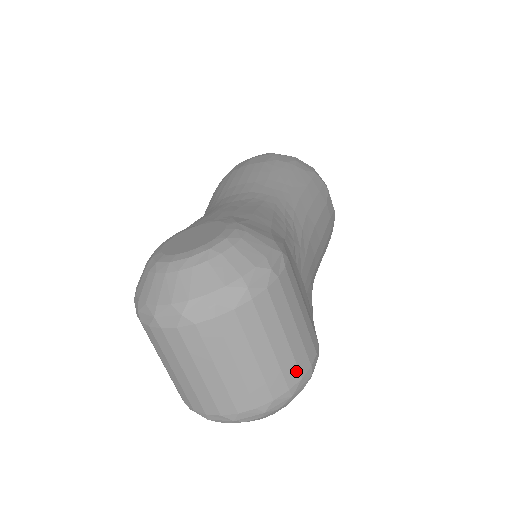
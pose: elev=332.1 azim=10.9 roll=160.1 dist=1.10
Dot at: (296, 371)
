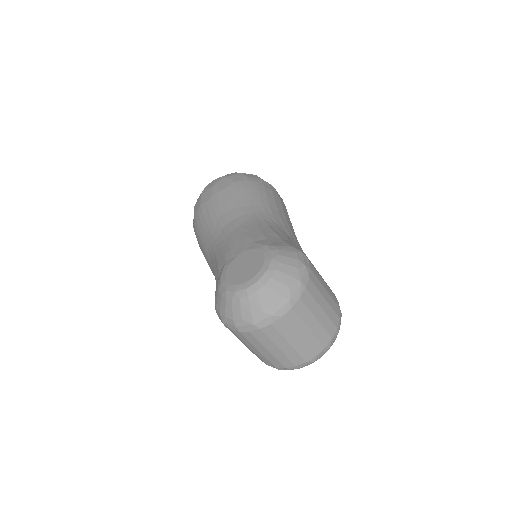
Dot at: (336, 316)
